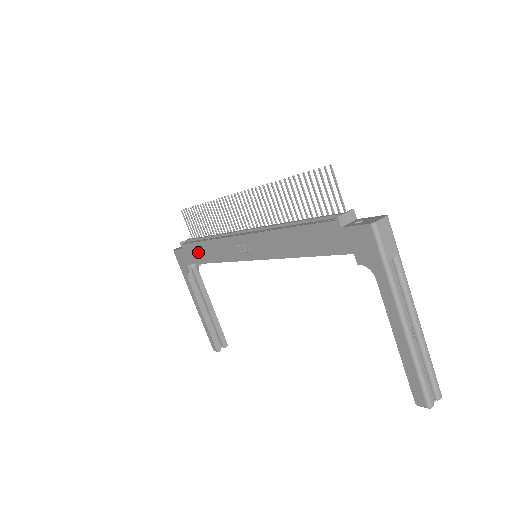
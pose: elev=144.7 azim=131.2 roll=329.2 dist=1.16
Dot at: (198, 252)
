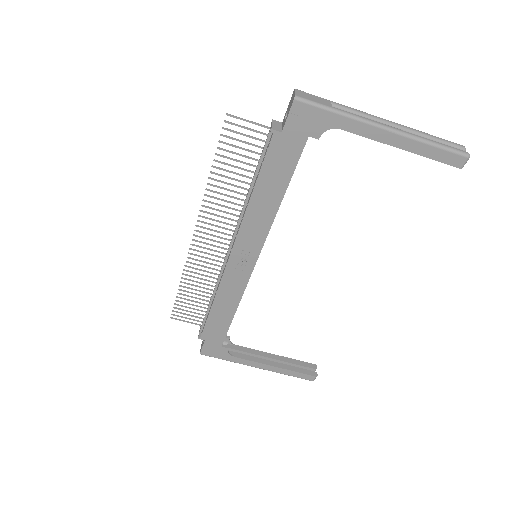
Dot at: (218, 322)
